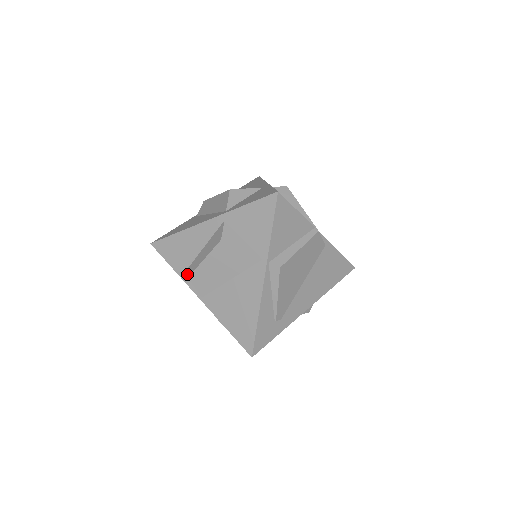
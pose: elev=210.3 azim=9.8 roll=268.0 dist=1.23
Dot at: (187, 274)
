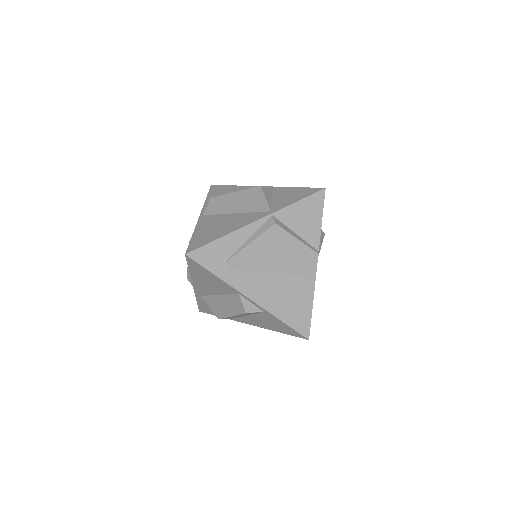
Dot at: occluded
